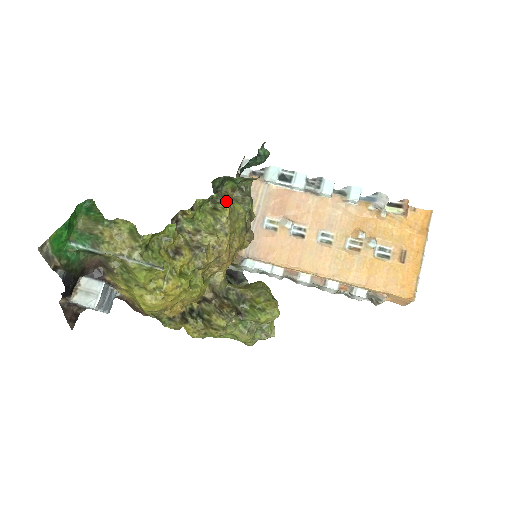
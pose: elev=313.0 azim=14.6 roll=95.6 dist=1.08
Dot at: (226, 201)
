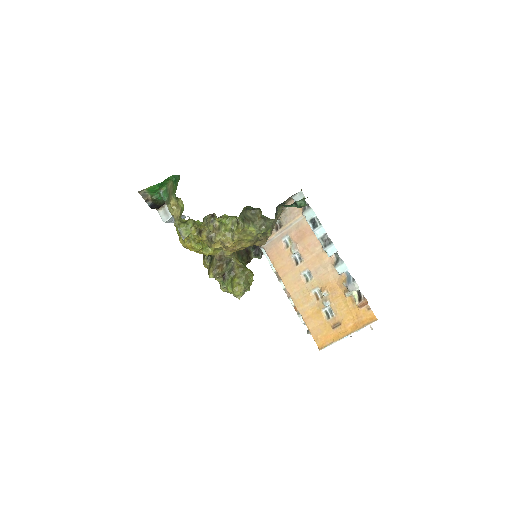
Dot at: (240, 225)
